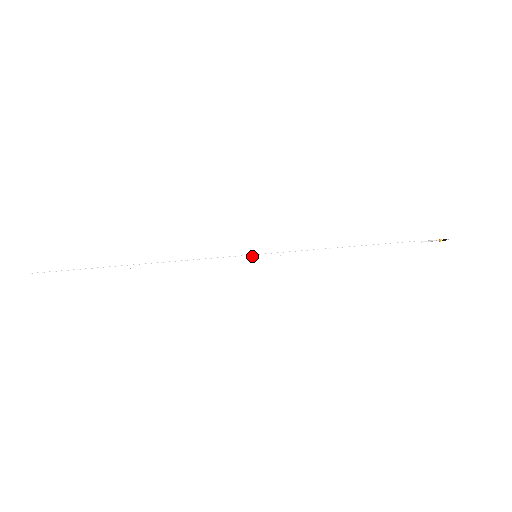
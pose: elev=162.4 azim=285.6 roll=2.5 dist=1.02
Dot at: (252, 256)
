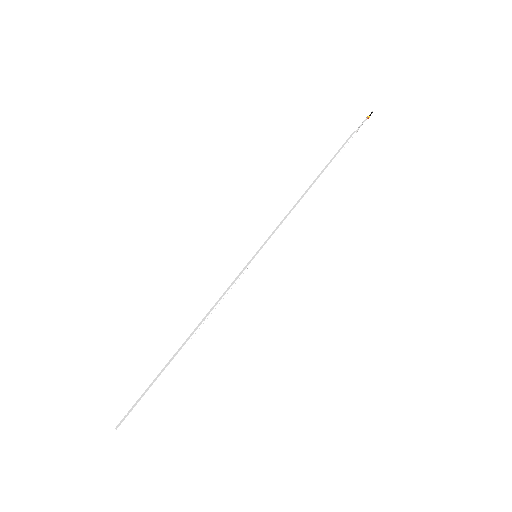
Dot at: (254, 260)
